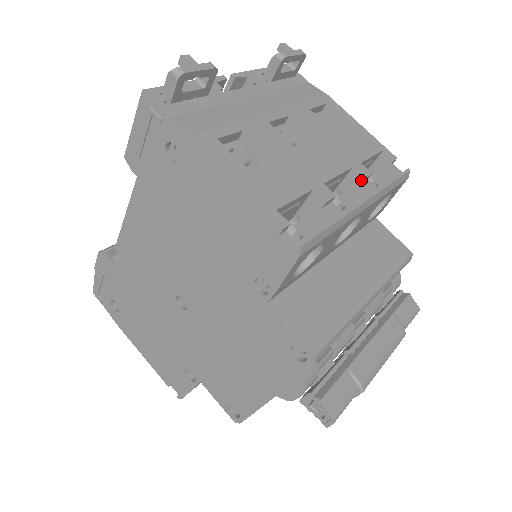
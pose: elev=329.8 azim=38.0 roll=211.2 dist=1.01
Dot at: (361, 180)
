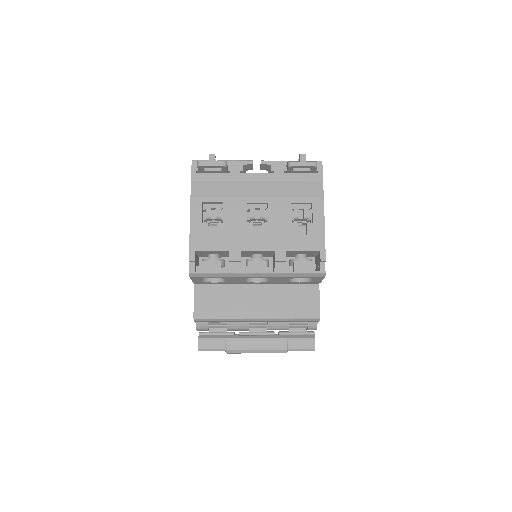
Dot at: (275, 261)
